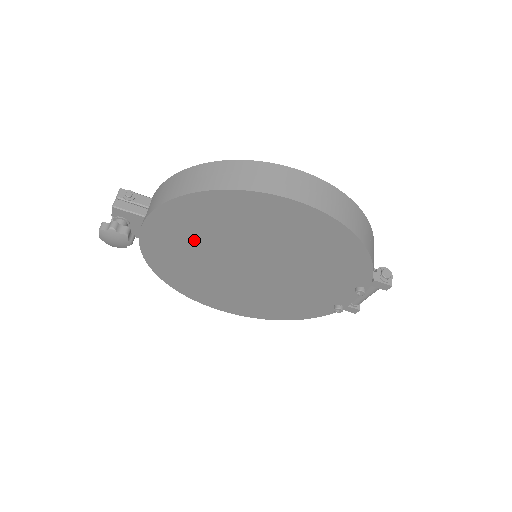
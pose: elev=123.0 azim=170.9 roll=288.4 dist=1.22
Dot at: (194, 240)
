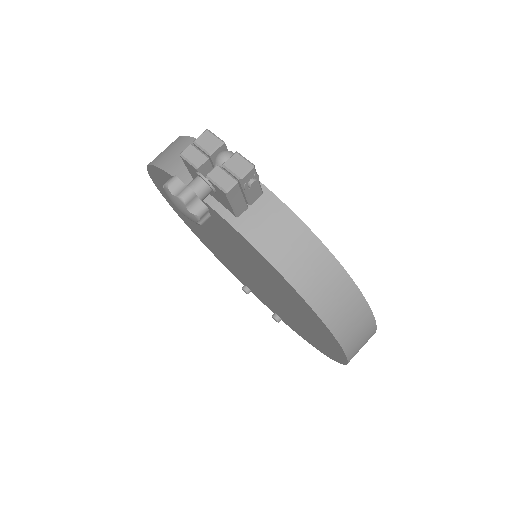
Dot at: (242, 251)
